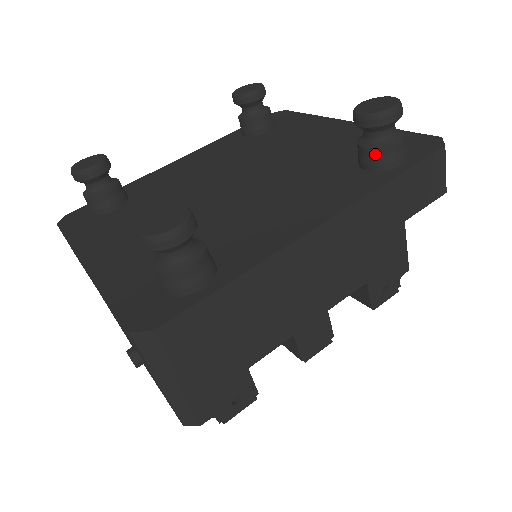
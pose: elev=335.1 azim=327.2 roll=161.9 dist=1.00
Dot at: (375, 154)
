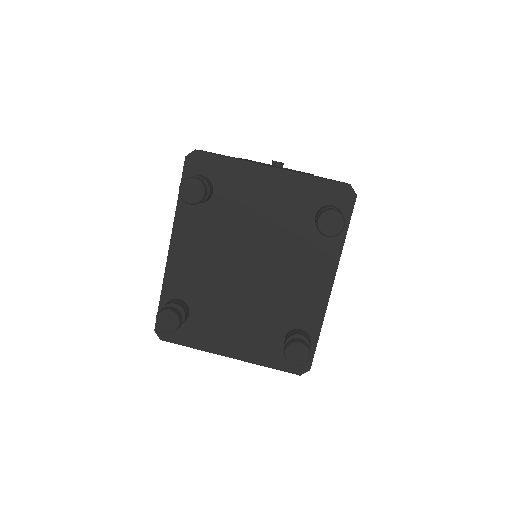
Dot at: occluded
